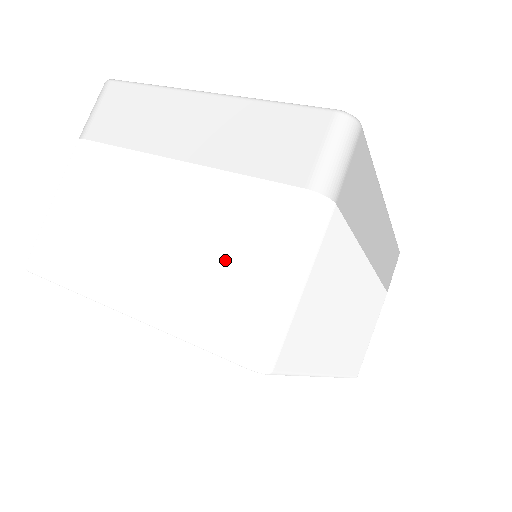
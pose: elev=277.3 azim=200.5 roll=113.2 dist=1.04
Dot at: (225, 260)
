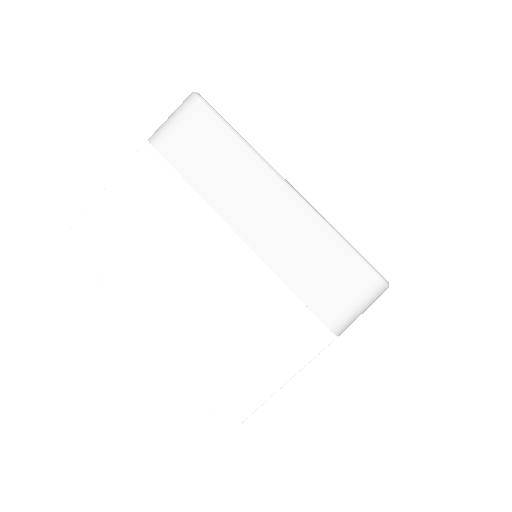
Dot at: (240, 340)
